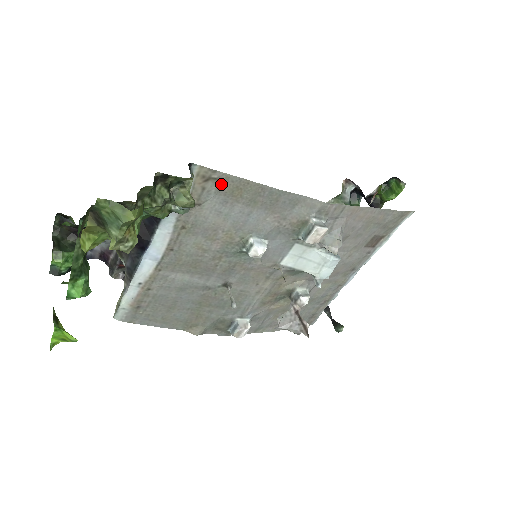
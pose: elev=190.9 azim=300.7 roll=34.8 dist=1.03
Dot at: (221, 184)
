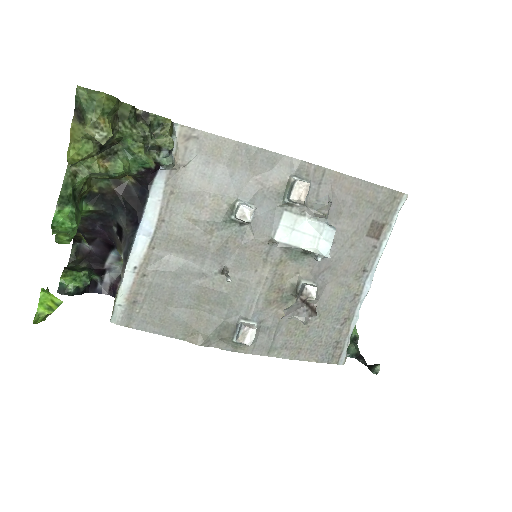
Dot at: (201, 143)
